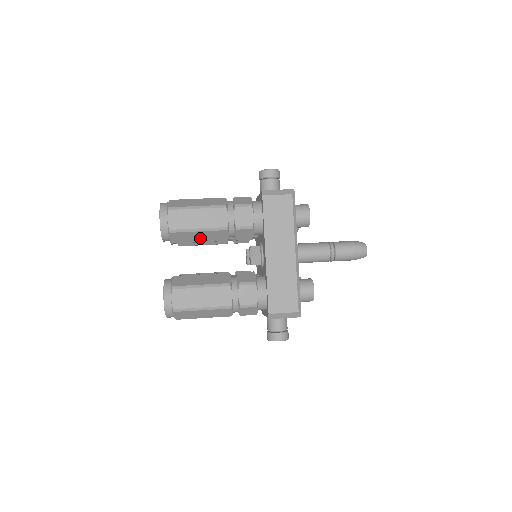
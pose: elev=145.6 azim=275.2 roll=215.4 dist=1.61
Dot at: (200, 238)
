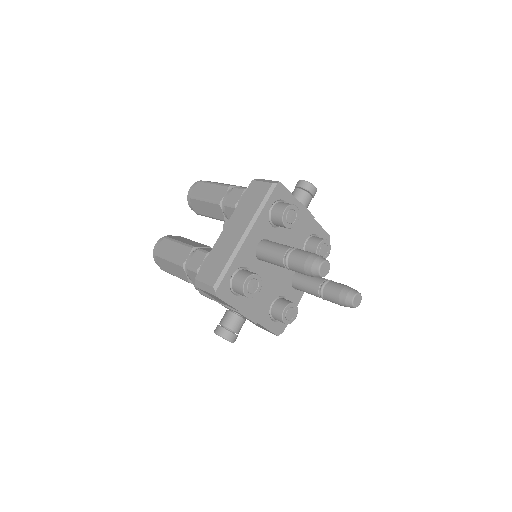
Dot at: (208, 211)
